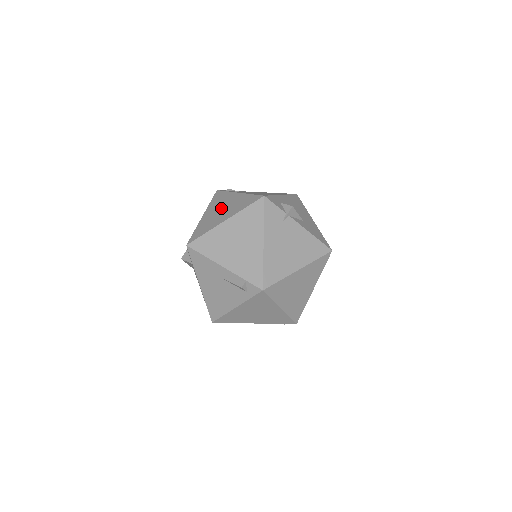
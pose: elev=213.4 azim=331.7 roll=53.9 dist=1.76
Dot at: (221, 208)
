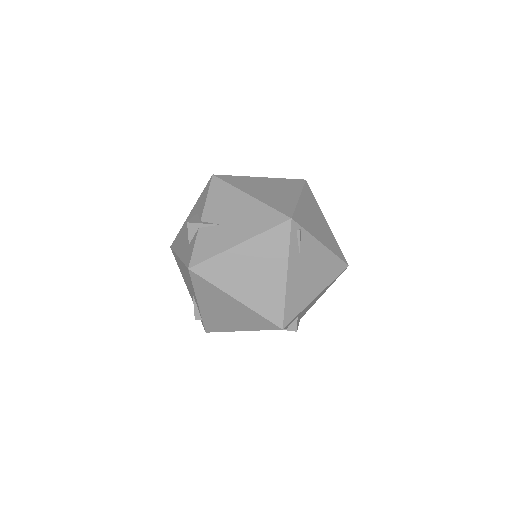
Dot at: (256, 270)
